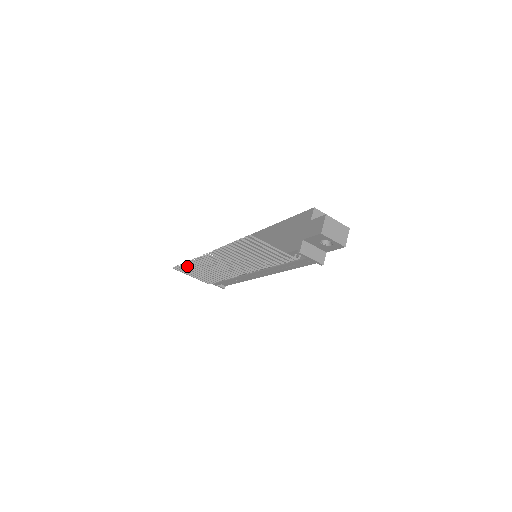
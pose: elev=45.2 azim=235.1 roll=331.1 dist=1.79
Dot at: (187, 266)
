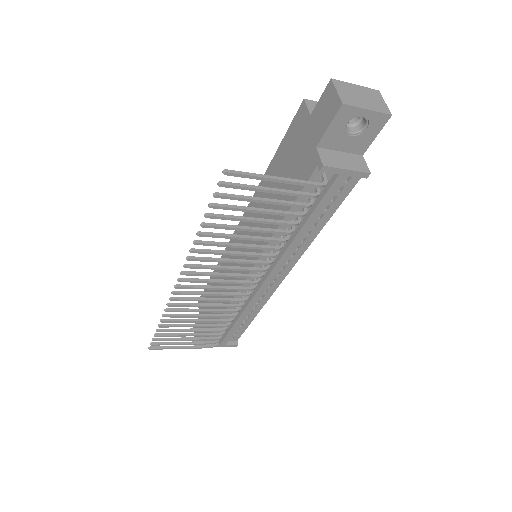
Dot at: (165, 330)
